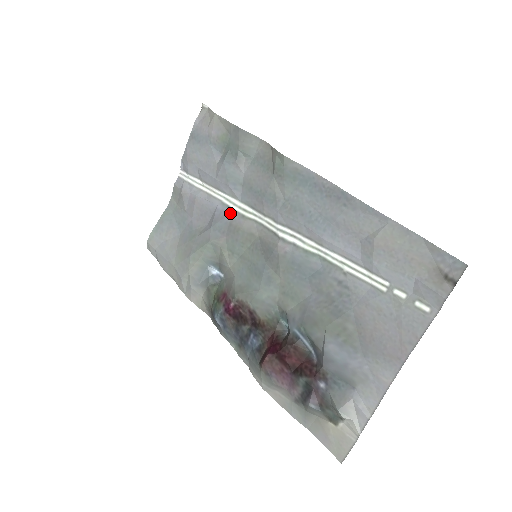
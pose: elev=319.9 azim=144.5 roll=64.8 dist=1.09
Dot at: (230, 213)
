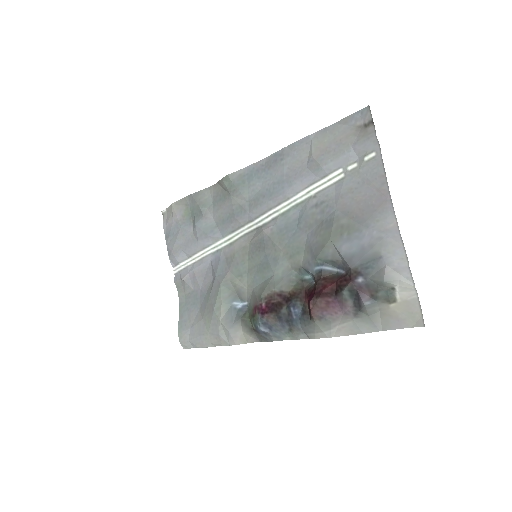
Dot at: (221, 252)
